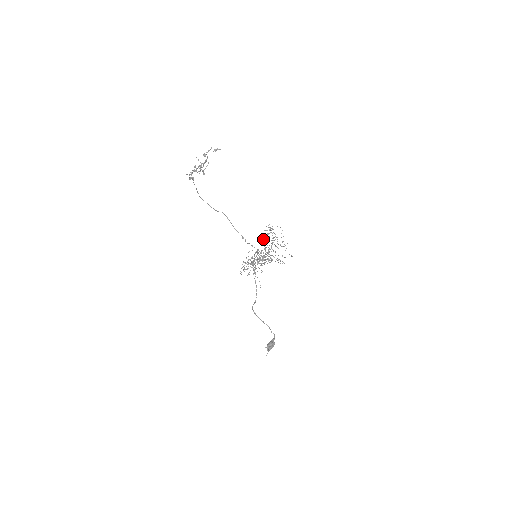
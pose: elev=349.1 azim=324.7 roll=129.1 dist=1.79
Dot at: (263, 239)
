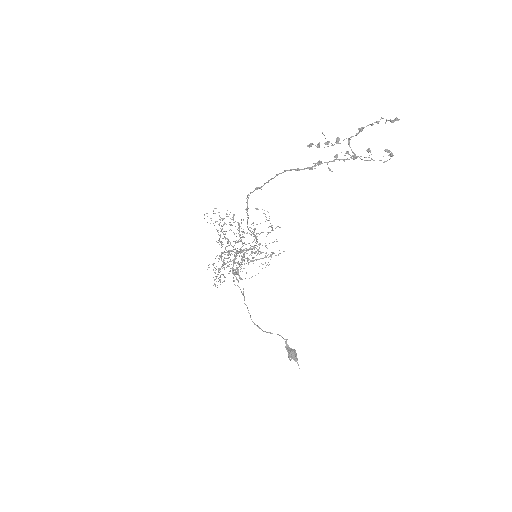
Dot at: (226, 231)
